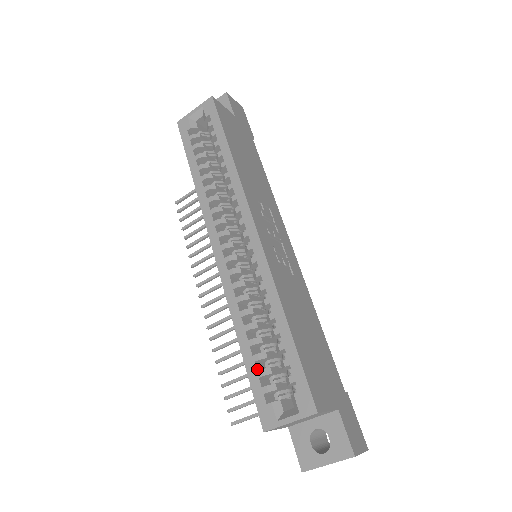
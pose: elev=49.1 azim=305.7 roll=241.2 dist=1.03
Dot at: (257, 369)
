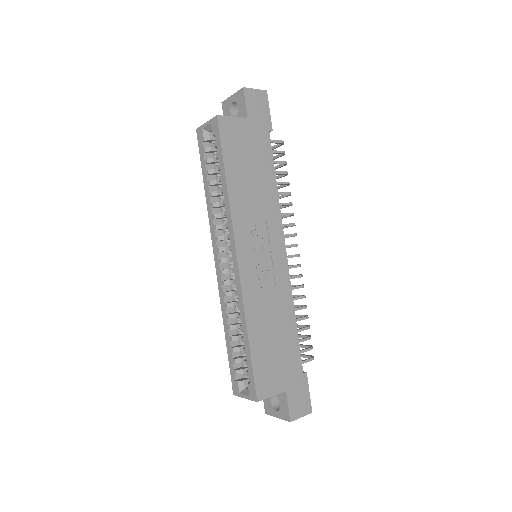
Dot at: (233, 356)
